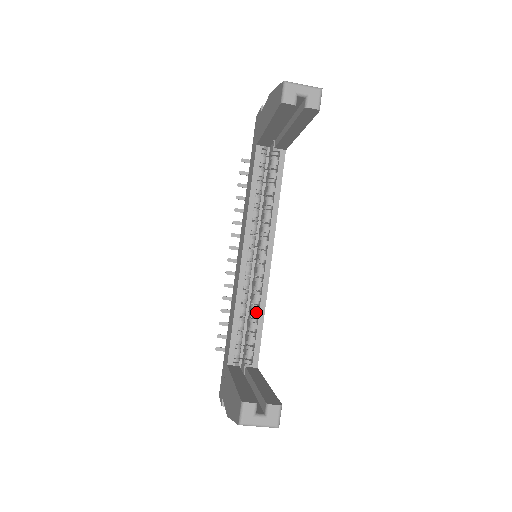
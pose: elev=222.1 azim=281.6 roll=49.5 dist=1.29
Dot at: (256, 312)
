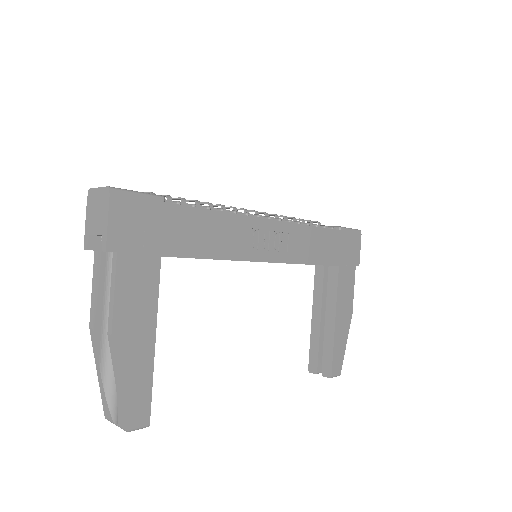
Dot at: occluded
